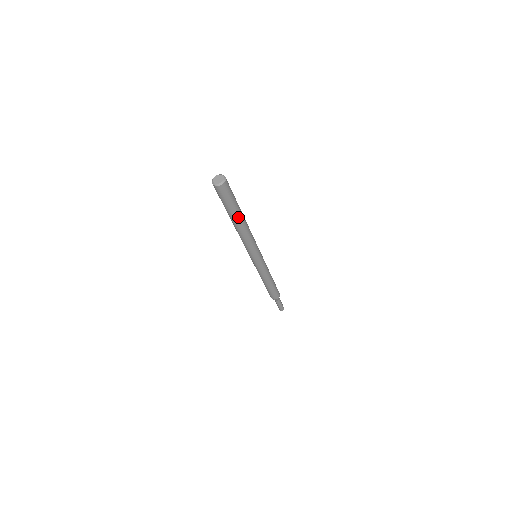
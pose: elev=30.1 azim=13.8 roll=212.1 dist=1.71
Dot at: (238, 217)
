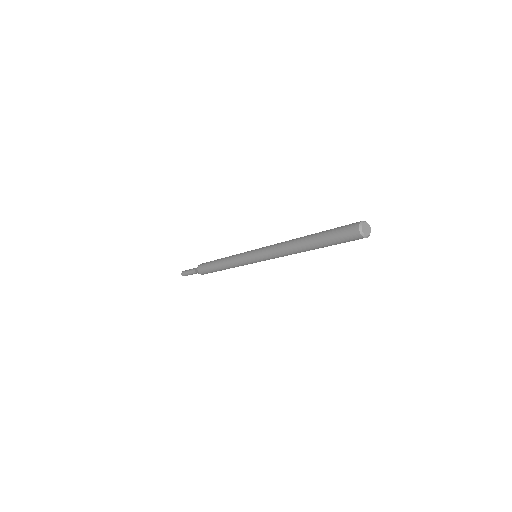
Dot at: occluded
